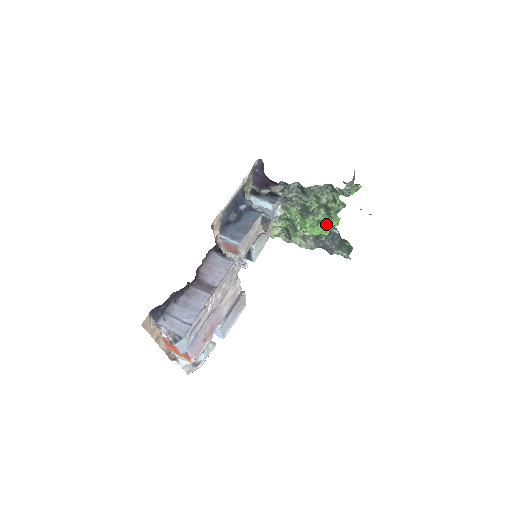
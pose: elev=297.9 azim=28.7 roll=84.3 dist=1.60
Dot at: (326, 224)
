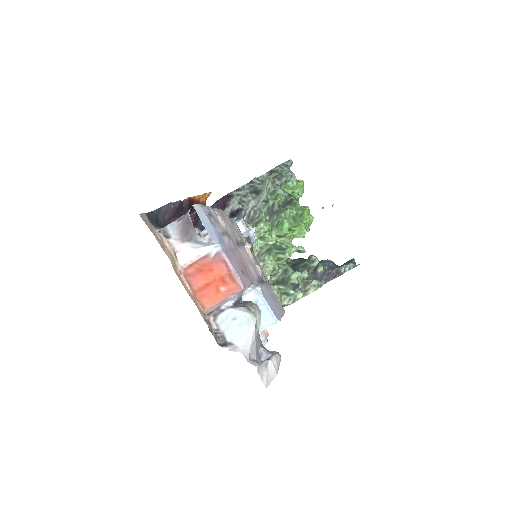
Dot at: (300, 216)
